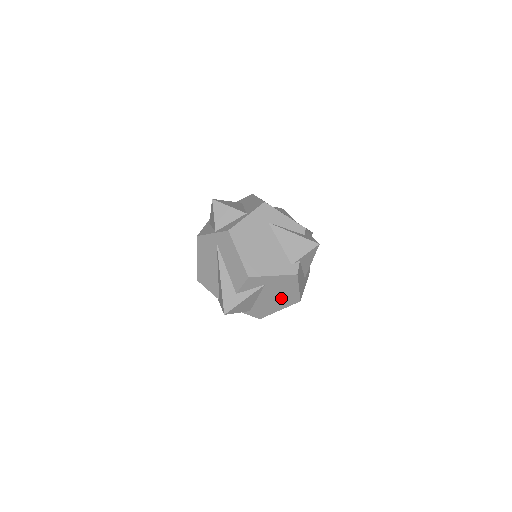
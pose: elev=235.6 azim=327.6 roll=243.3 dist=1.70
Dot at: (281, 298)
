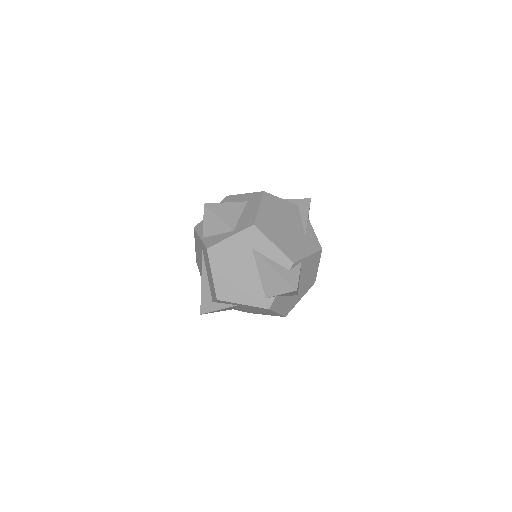
Dot at: (262, 312)
